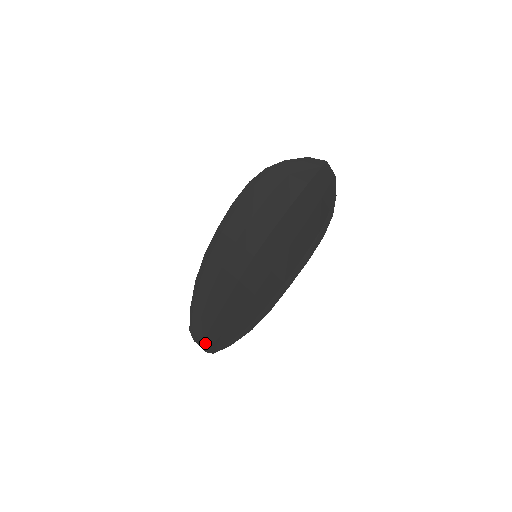
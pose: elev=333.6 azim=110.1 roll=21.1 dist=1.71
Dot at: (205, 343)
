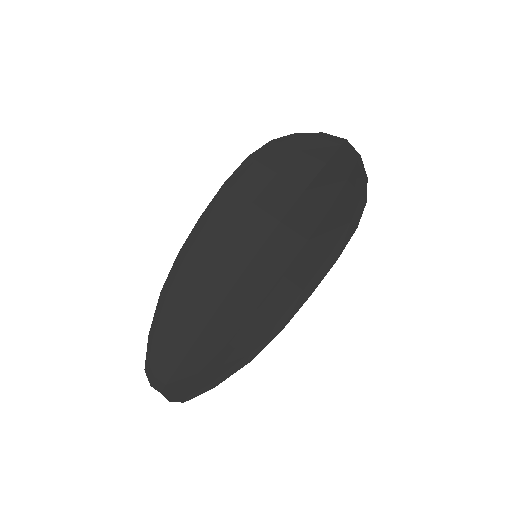
Dot at: (169, 387)
